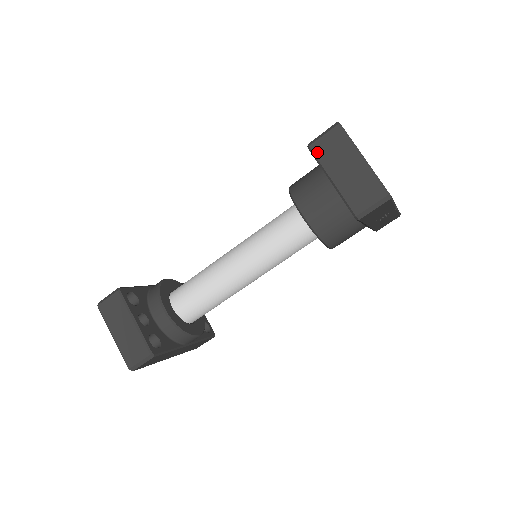
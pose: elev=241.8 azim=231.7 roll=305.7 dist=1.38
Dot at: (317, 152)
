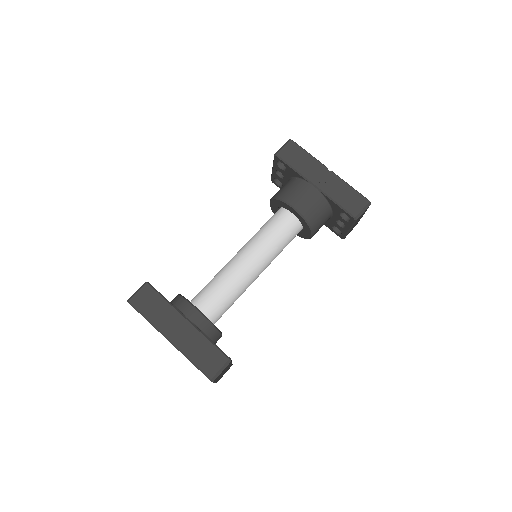
Dot at: occluded
